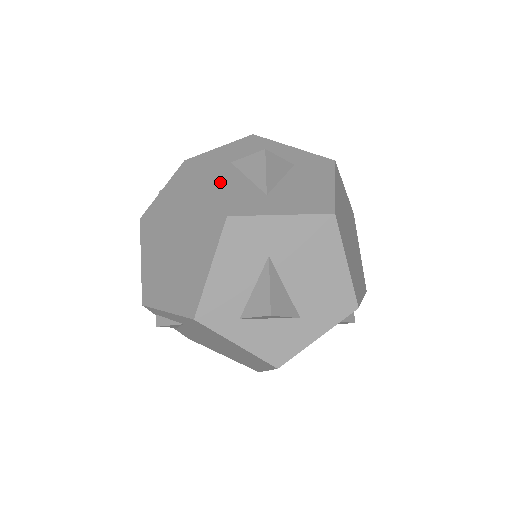
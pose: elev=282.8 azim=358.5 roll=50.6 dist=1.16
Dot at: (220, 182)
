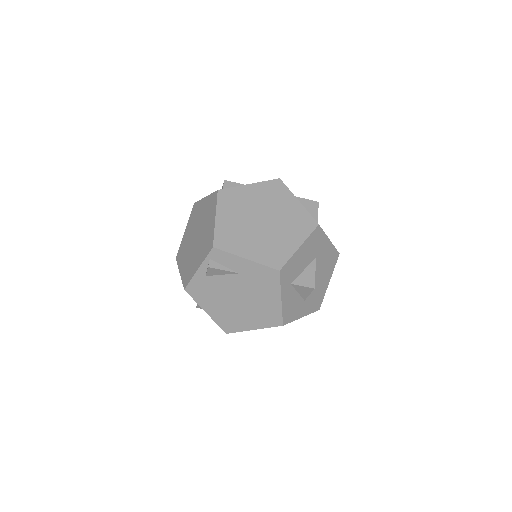
Dot at: occluded
